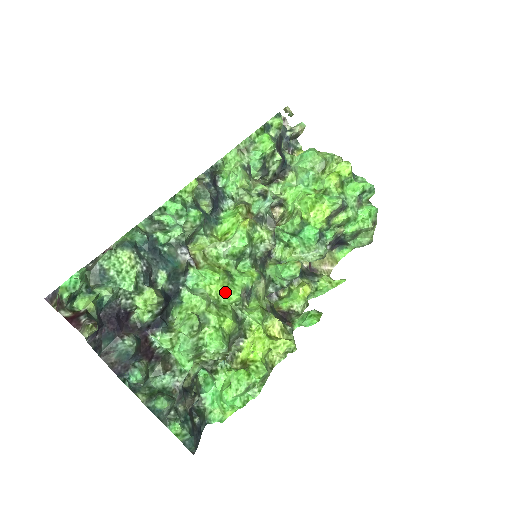
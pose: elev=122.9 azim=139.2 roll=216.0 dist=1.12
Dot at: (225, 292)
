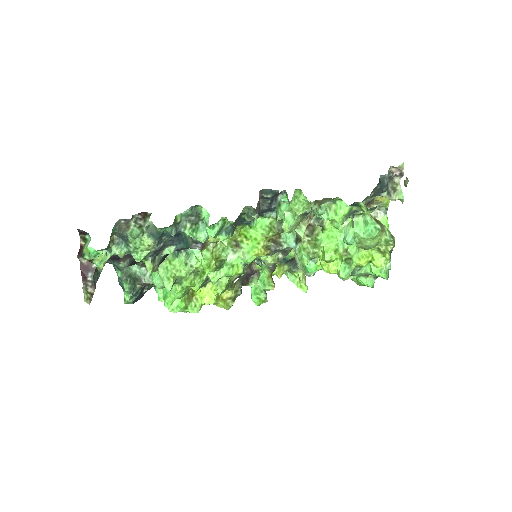
Dot at: occluded
